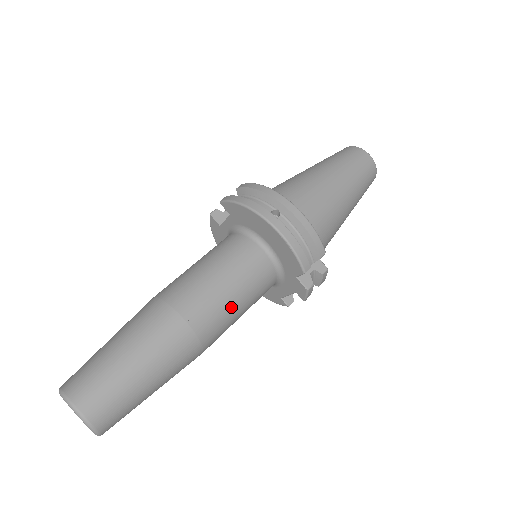
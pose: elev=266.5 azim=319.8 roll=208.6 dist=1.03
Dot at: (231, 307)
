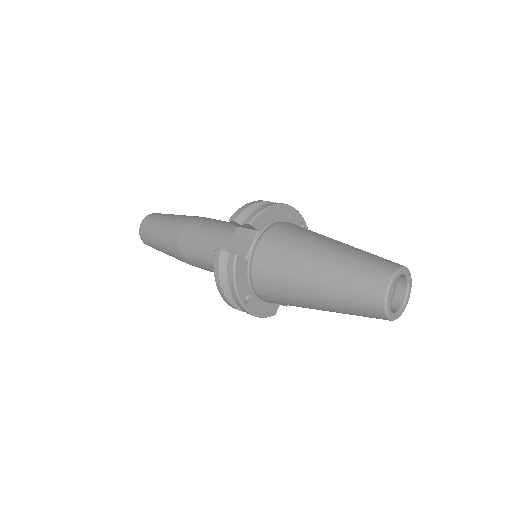
Dot at: occluded
